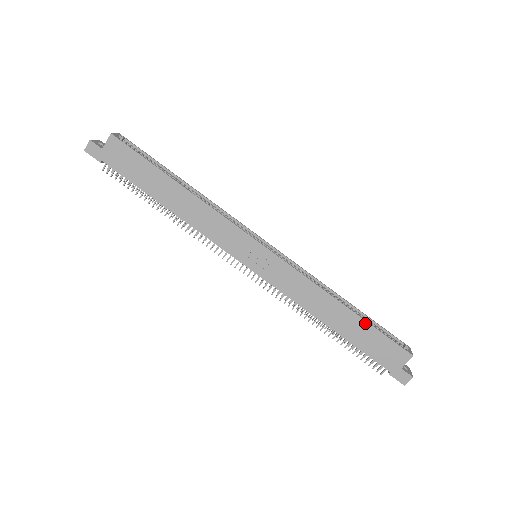
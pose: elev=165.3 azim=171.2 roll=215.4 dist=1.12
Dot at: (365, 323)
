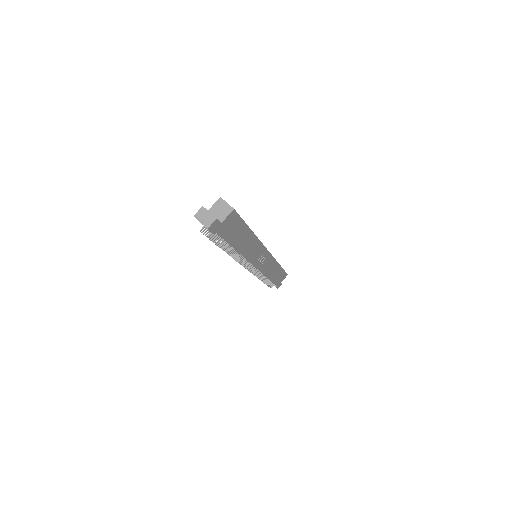
Dot at: (282, 270)
